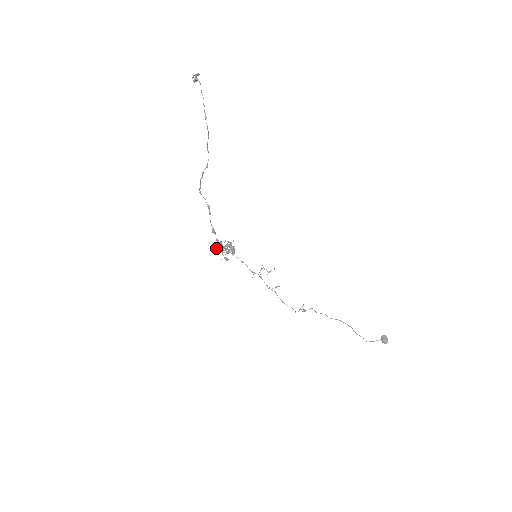
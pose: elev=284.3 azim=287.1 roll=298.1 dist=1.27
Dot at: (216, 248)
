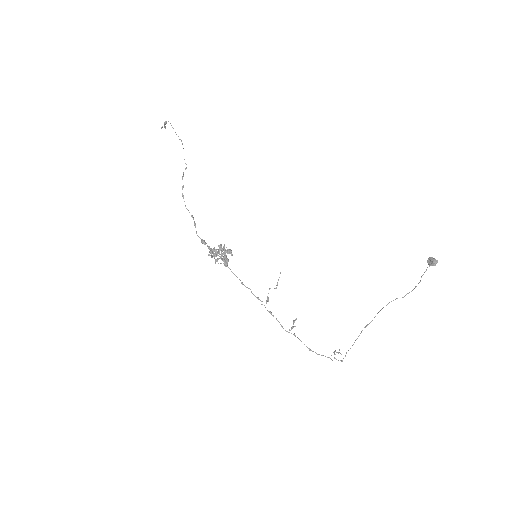
Dot at: (211, 255)
